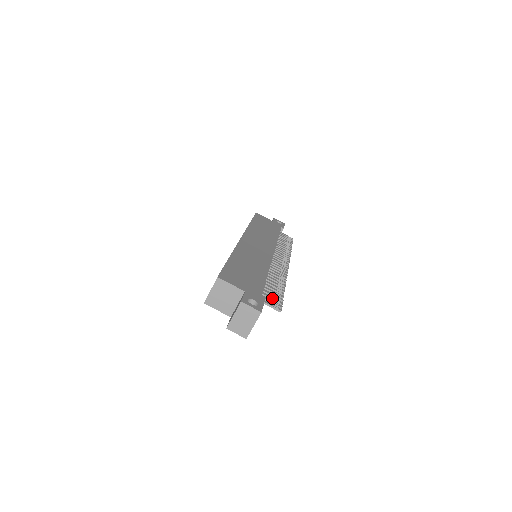
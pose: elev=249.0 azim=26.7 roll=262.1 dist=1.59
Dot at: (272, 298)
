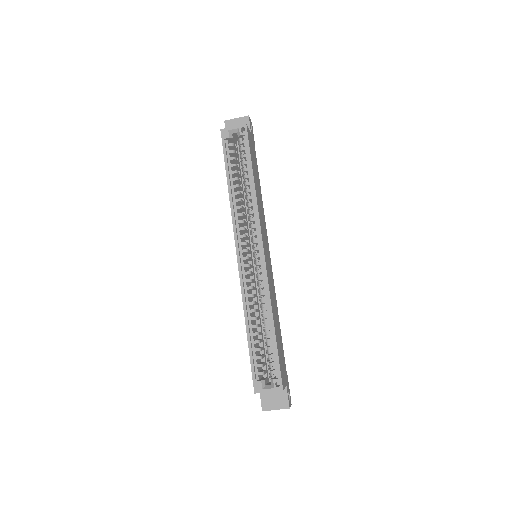
Dot at: occluded
